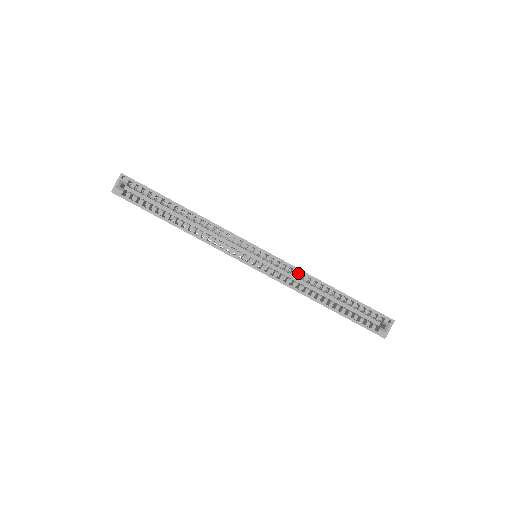
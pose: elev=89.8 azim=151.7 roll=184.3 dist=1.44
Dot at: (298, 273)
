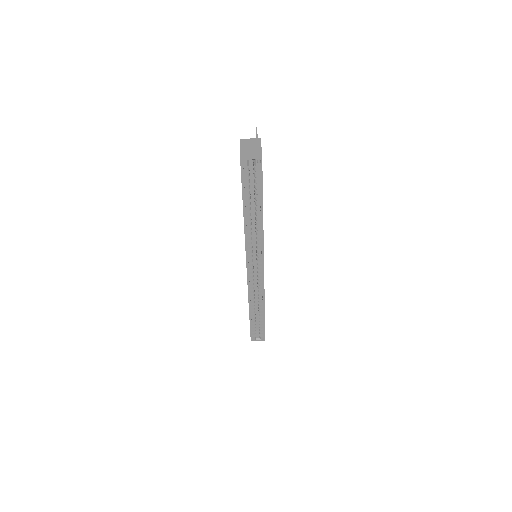
Dot at: (261, 290)
